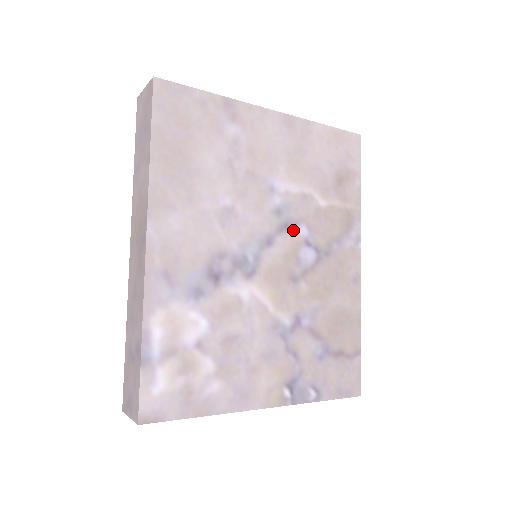
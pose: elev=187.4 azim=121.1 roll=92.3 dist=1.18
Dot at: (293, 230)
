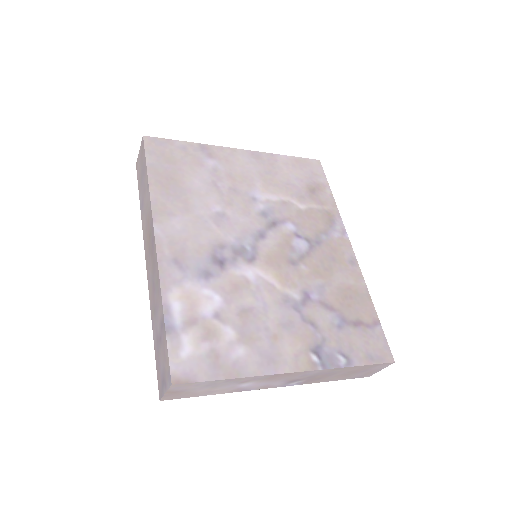
Dot at: (281, 226)
